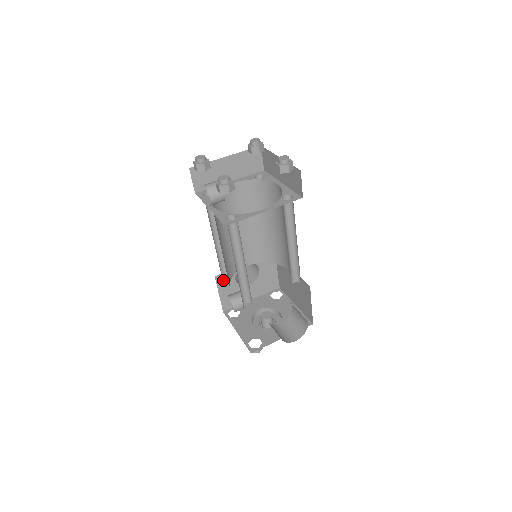
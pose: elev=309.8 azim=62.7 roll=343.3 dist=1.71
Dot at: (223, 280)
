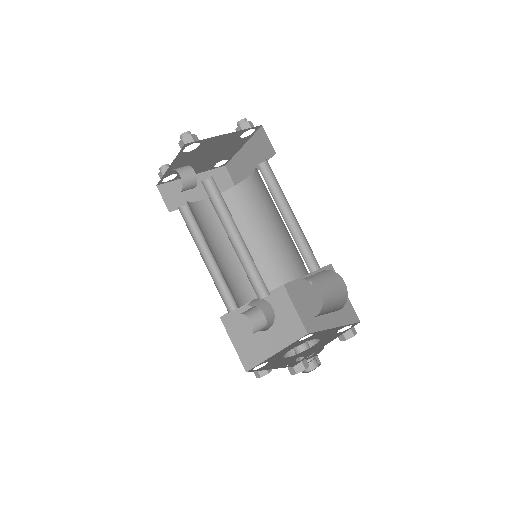
Dot at: (232, 323)
